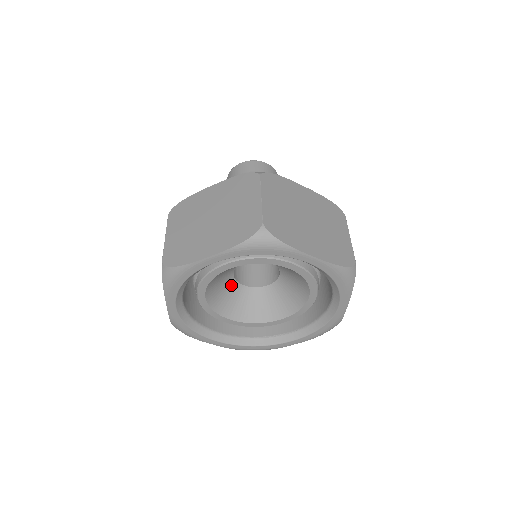
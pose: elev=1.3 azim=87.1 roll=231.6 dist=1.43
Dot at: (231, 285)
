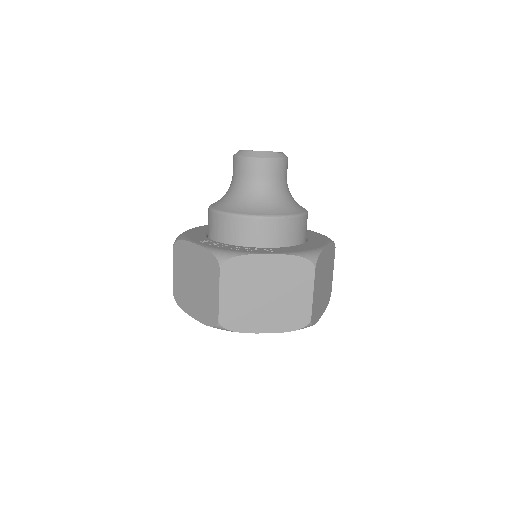
Dot at: occluded
